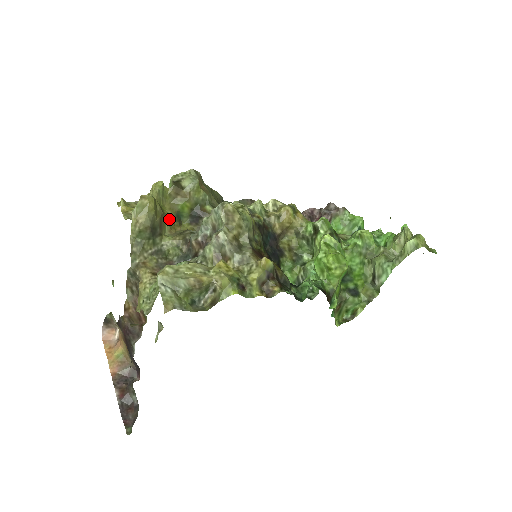
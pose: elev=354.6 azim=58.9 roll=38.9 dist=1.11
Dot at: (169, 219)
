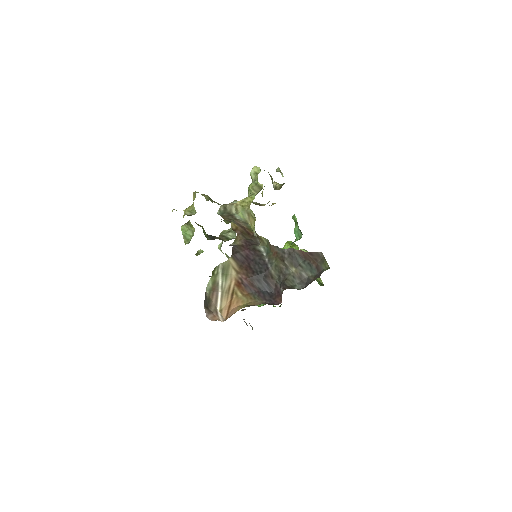
Dot at: occluded
